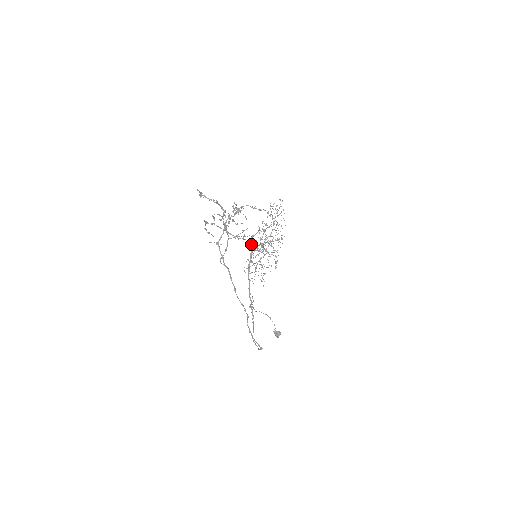
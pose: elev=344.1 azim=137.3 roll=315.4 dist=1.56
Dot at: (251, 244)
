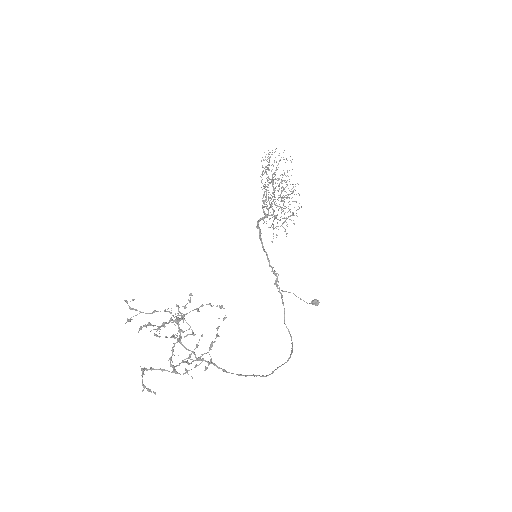
Dot at: (210, 363)
